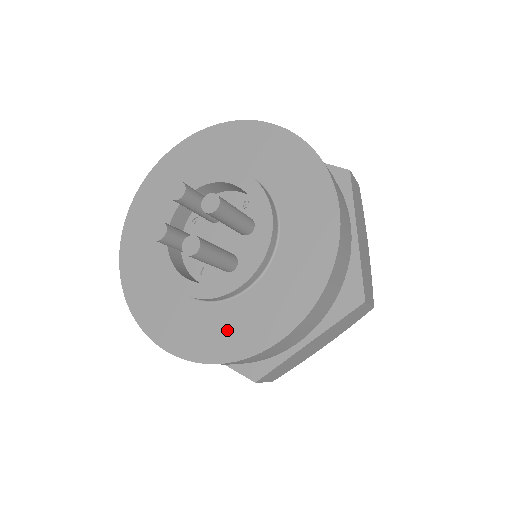
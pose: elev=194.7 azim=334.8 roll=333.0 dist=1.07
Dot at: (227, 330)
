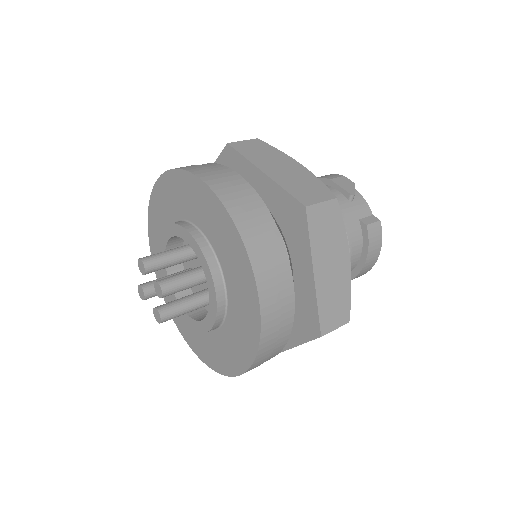
Dot at: (212, 351)
